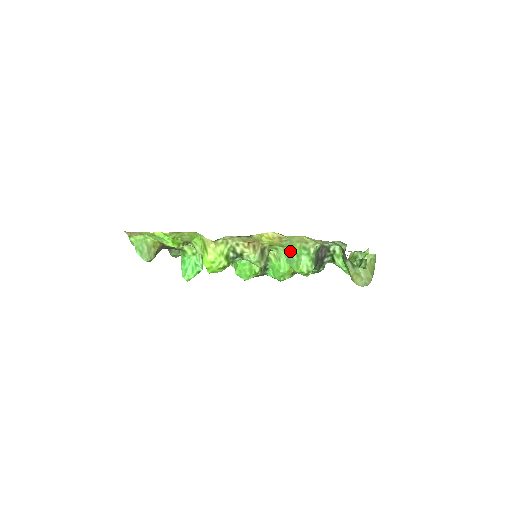
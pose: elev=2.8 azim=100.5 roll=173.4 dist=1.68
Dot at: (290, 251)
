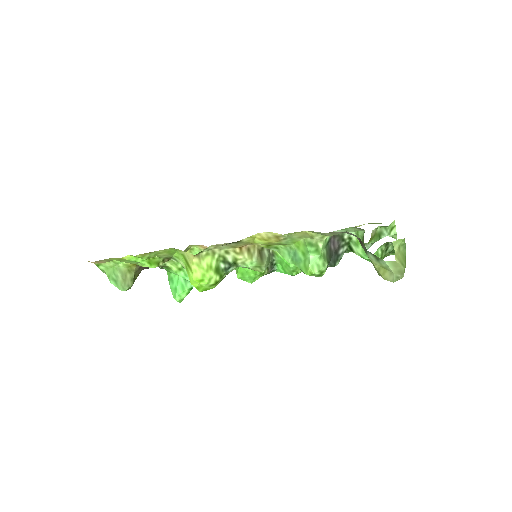
Dot at: (294, 249)
